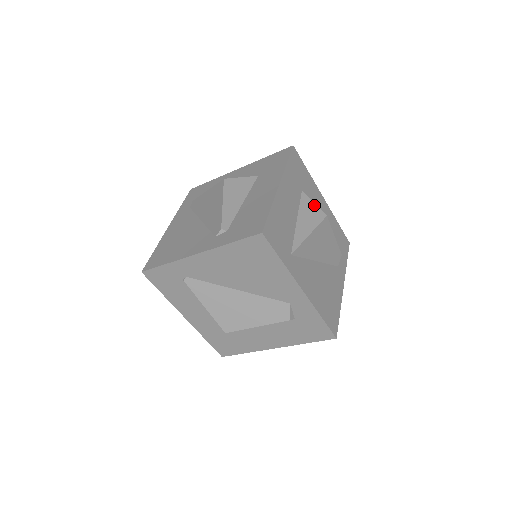
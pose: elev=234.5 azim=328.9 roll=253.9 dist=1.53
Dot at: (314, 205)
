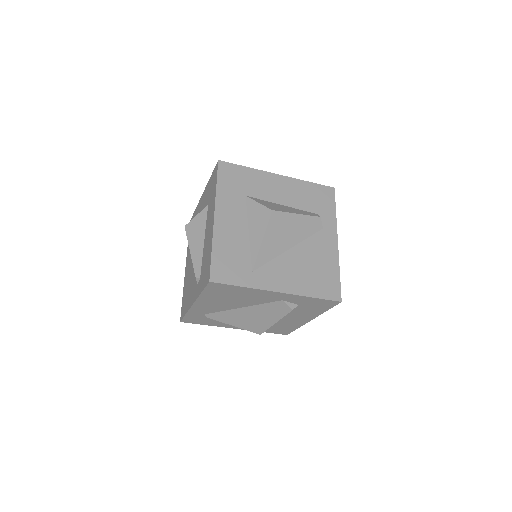
Dot at: (259, 205)
